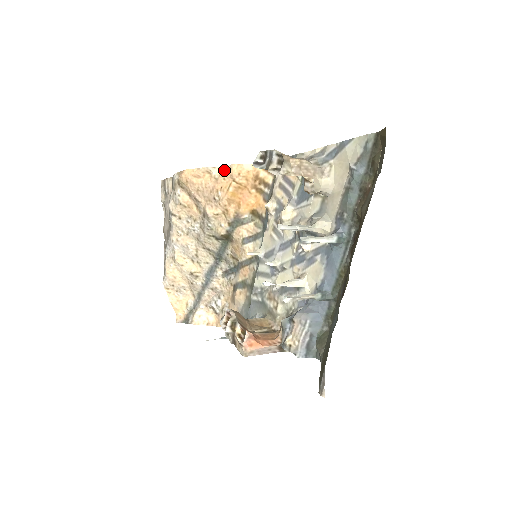
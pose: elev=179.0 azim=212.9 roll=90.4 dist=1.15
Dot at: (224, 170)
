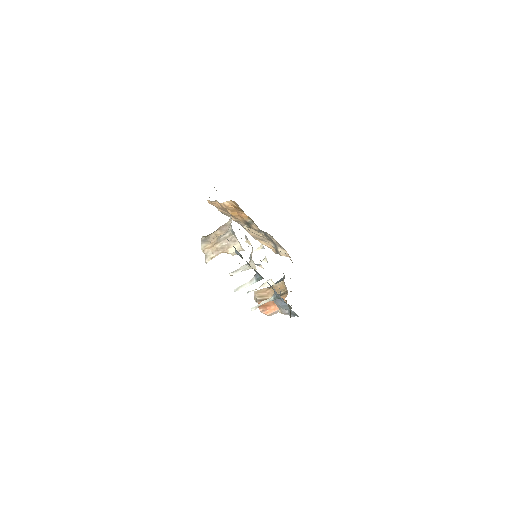
Dot at: occluded
